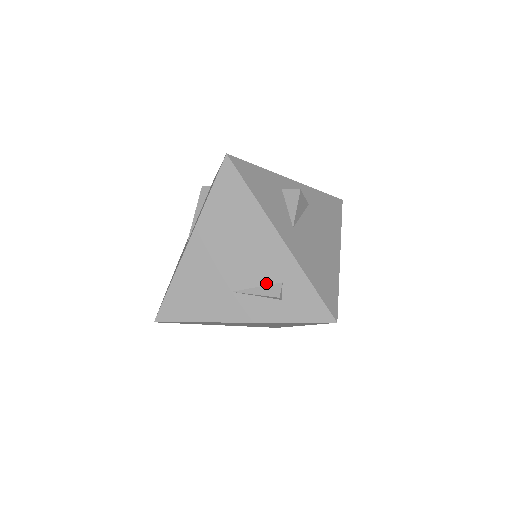
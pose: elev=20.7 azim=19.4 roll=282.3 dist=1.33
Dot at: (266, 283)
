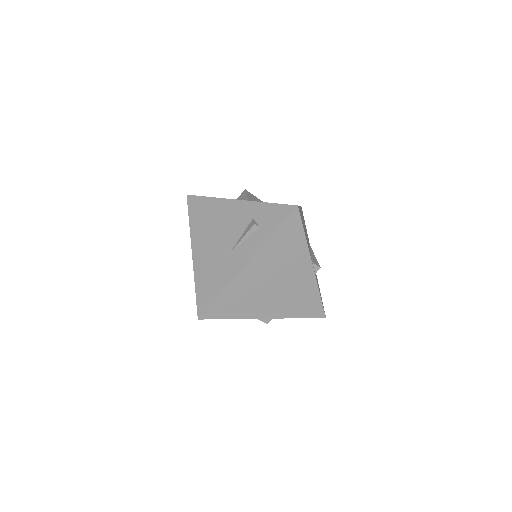
Dot at: (245, 228)
